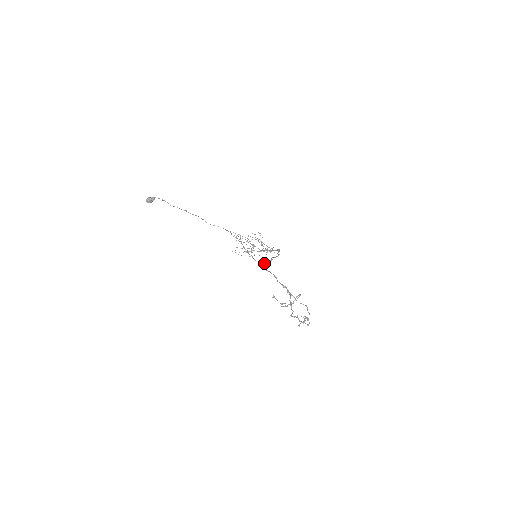
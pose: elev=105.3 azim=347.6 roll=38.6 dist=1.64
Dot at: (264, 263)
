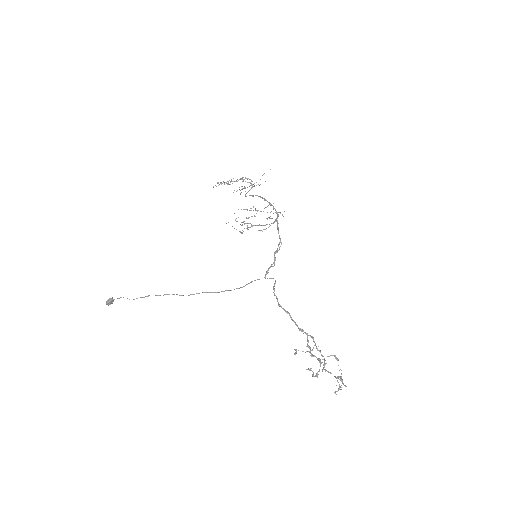
Dot at: (269, 268)
